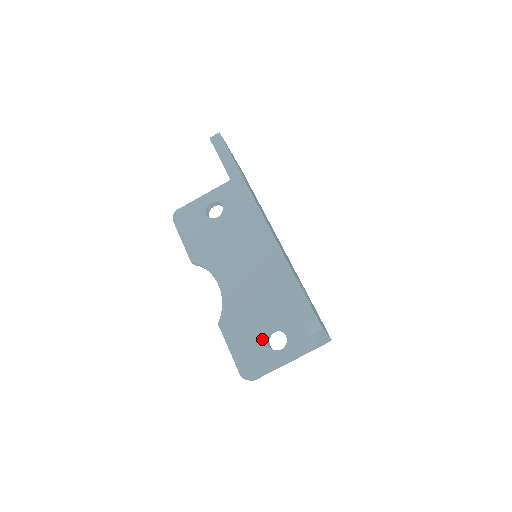
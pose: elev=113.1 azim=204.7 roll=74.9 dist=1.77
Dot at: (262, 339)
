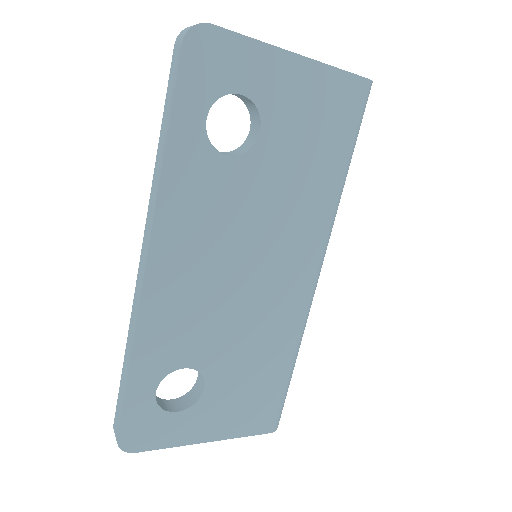
Dot at: occluded
